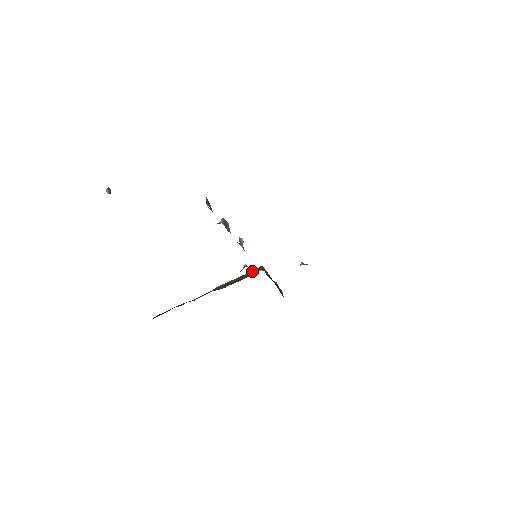
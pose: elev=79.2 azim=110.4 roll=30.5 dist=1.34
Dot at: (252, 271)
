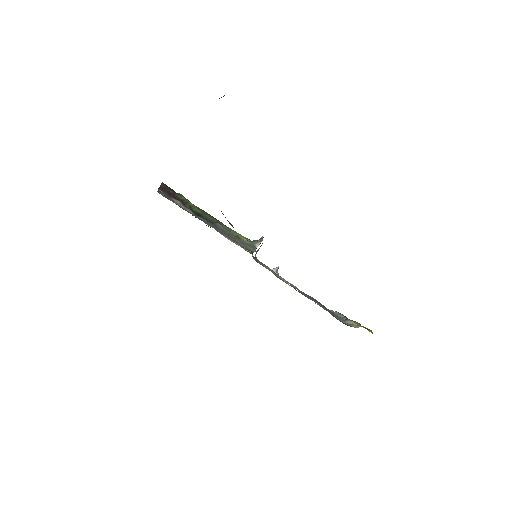
Dot at: occluded
